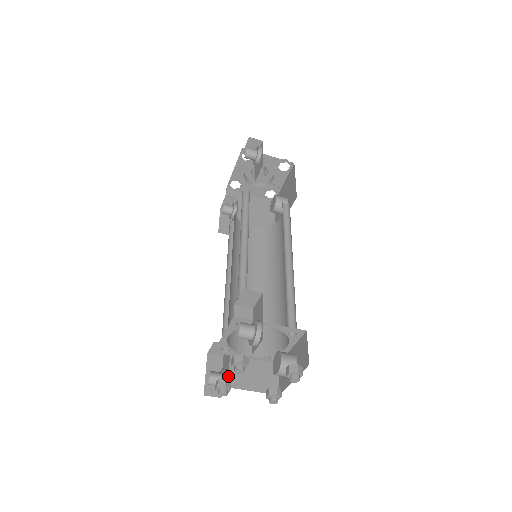
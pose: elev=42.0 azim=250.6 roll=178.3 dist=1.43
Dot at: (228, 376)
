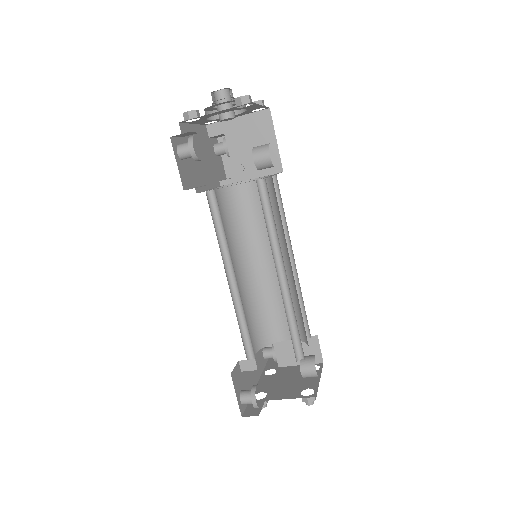
Dot at: (276, 357)
